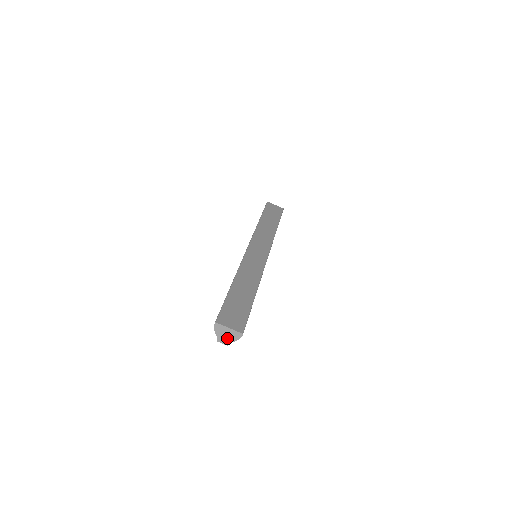
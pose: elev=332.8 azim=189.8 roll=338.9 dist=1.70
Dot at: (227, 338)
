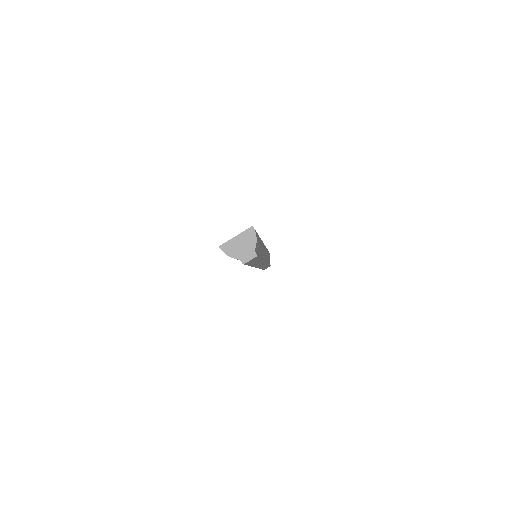
Dot at: (247, 249)
